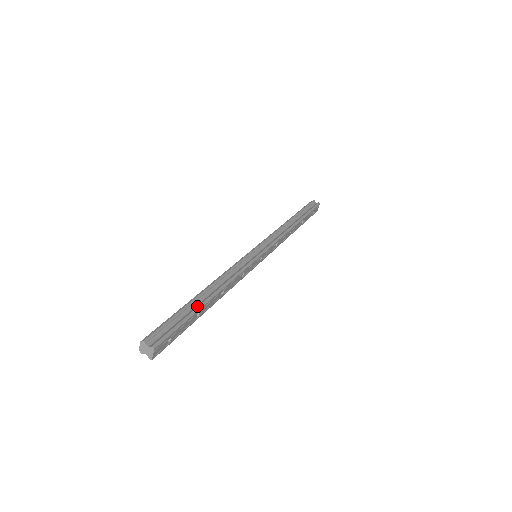
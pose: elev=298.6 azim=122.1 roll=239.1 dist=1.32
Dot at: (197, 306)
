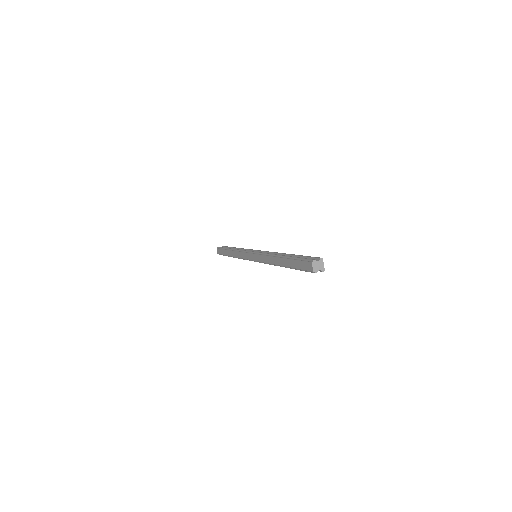
Dot at: (294, 255)
